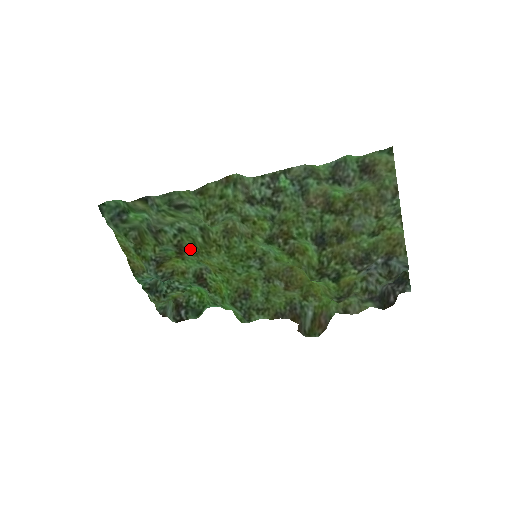
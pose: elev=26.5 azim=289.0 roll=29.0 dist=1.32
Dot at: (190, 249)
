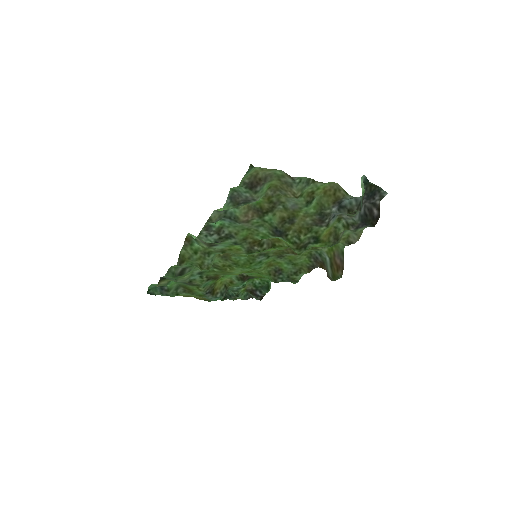
Dot at: (218, 274)
